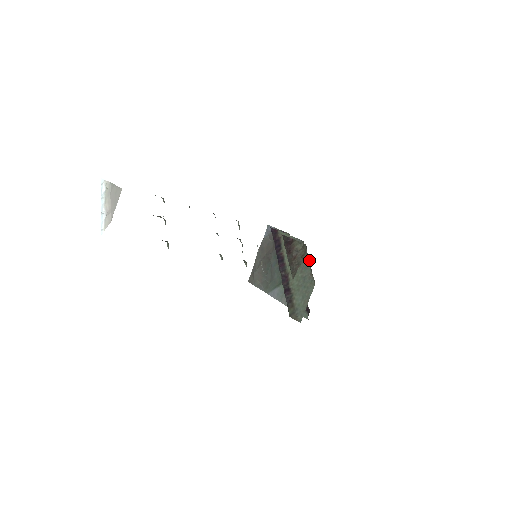
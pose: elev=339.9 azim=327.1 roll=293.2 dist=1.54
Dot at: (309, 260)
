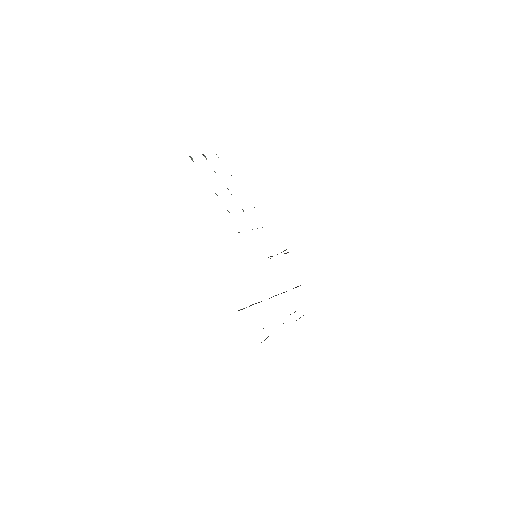
Dot at: occluded
